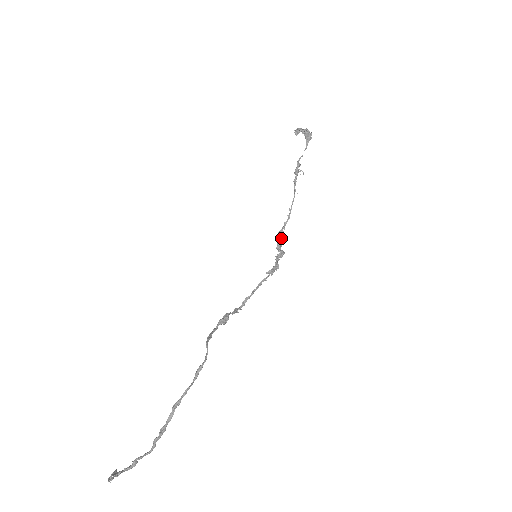
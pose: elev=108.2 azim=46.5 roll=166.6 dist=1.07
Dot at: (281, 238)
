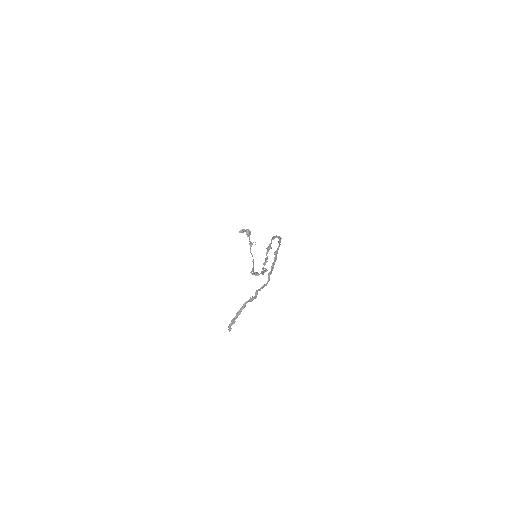
Dot at: (255, 272)
